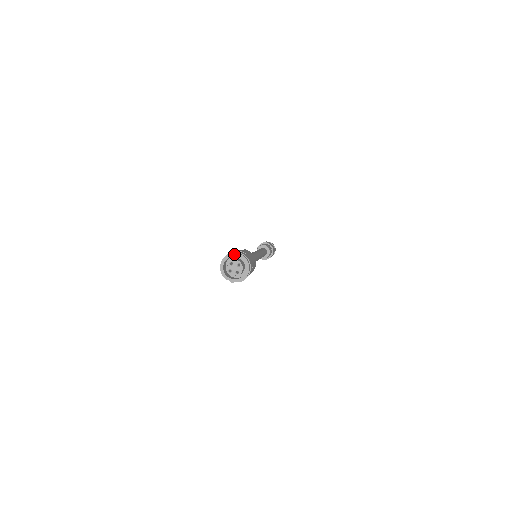
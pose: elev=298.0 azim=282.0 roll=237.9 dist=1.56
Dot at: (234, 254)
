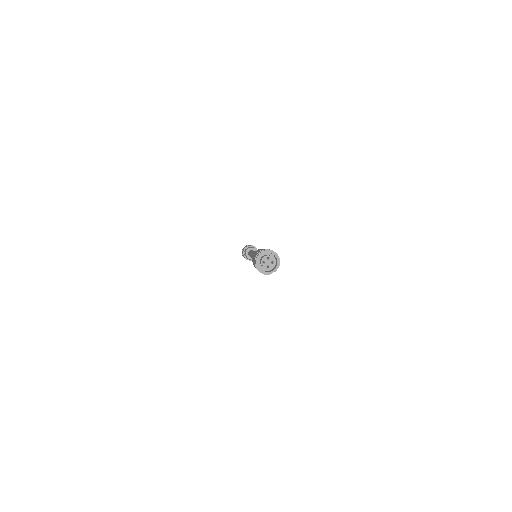
Dot at: (258, 256)
